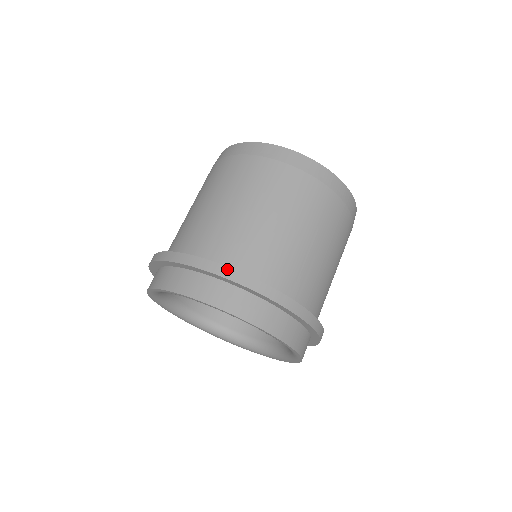
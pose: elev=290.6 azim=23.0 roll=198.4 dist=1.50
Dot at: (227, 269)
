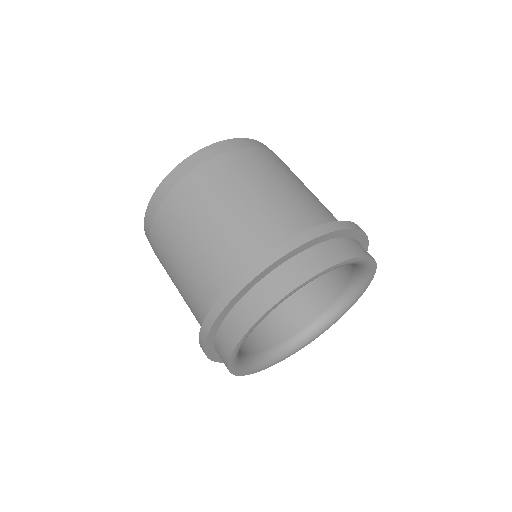
Dot at: (268, 256)
